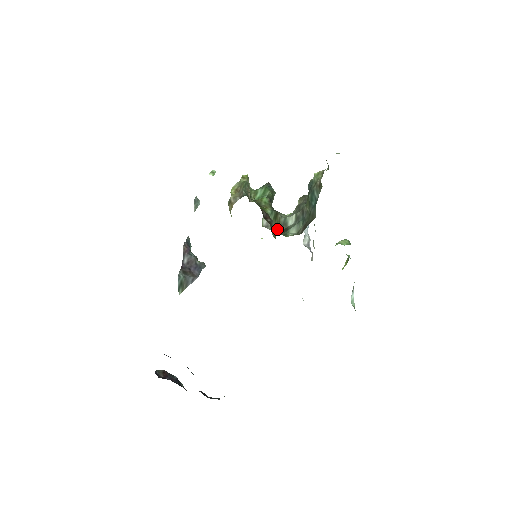
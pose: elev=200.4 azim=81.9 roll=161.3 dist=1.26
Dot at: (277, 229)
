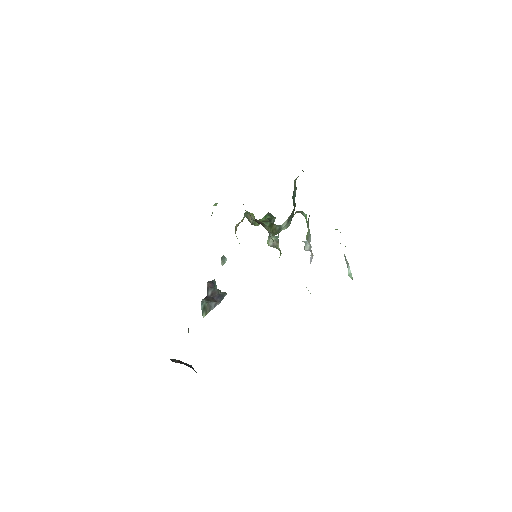
Dot at: (273, 234)
